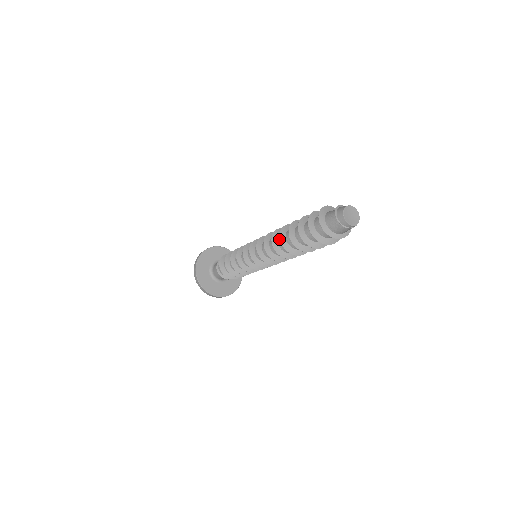
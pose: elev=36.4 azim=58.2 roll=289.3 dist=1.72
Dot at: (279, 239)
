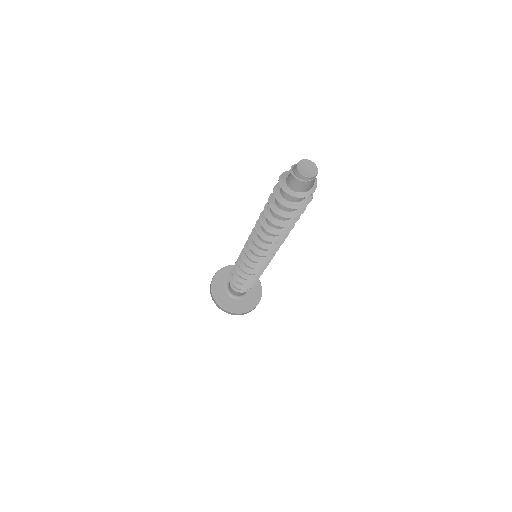
Dot at: occluded
